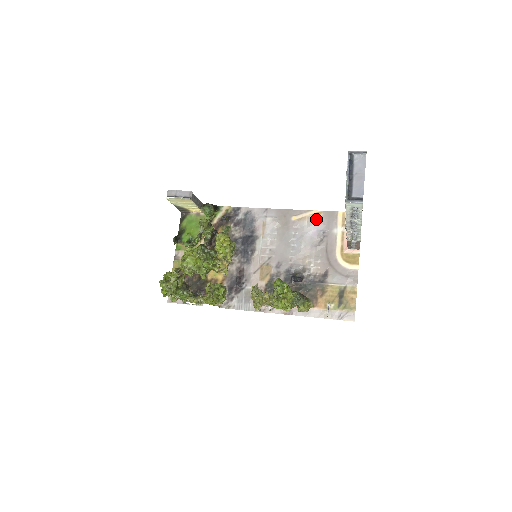
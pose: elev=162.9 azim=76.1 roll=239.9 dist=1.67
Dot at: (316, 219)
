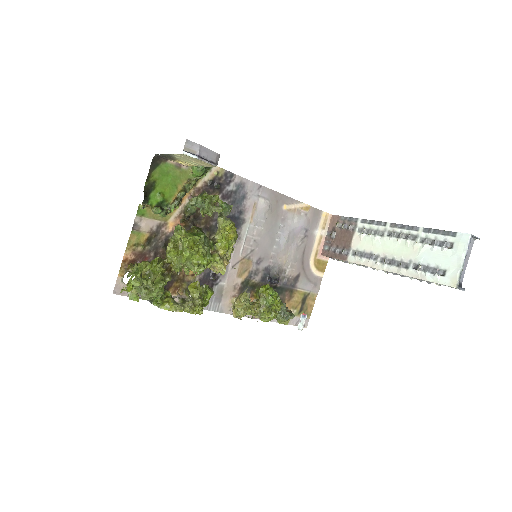
Dot at: (304, 214)
